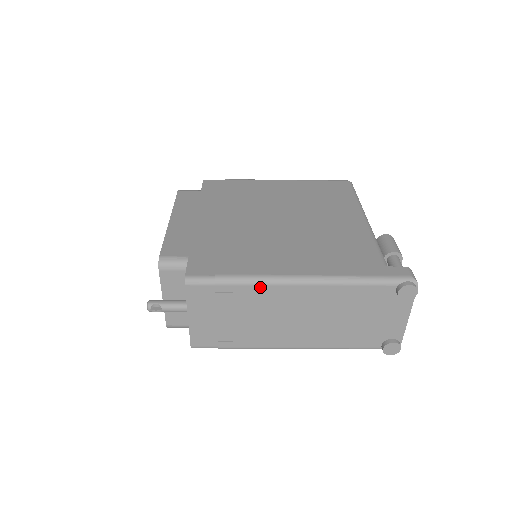
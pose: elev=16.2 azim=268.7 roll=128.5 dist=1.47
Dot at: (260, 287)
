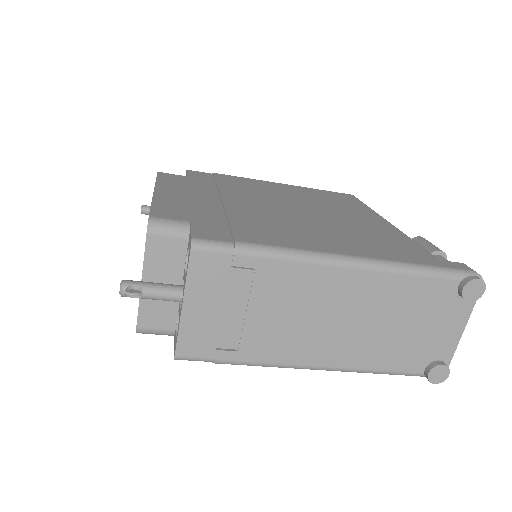
Dot at: (294, 264)
